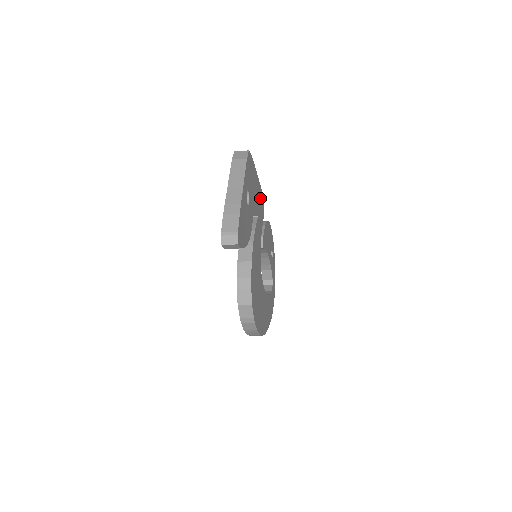
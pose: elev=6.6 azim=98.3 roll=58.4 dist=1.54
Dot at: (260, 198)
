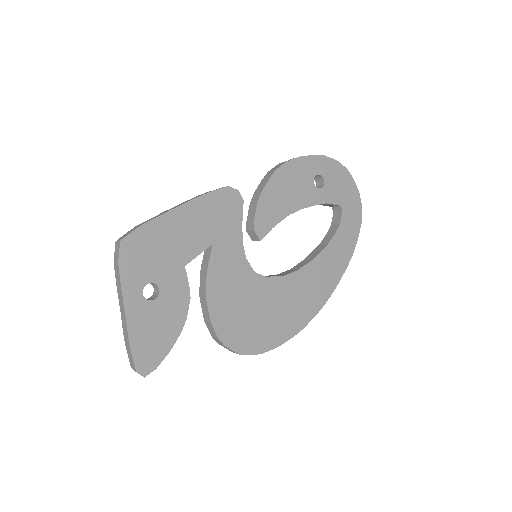
Dot at: (211, 209)
